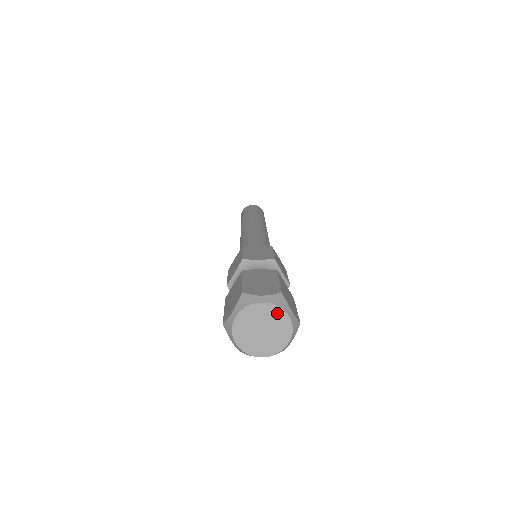
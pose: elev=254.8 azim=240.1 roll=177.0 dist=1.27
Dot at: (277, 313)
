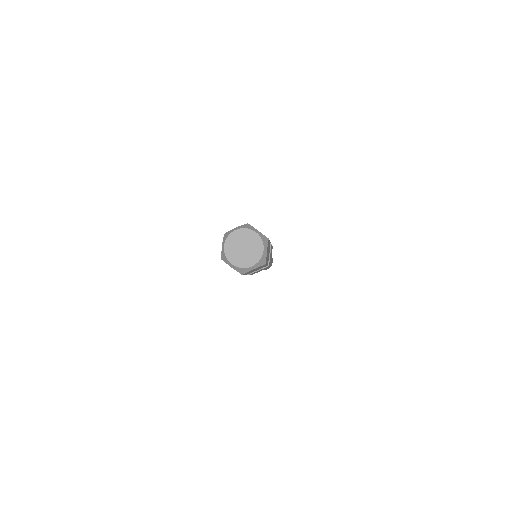
Dot at: (247, 233)
